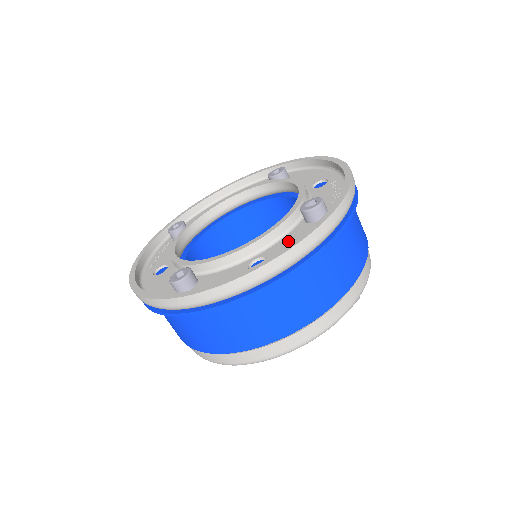
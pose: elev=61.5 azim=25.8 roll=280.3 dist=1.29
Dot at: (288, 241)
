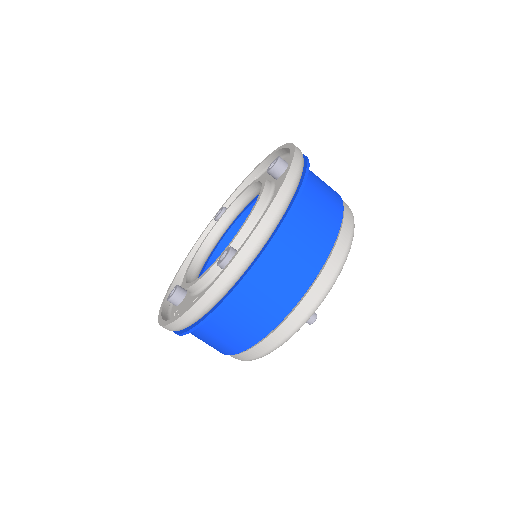
Dot at: occluded
